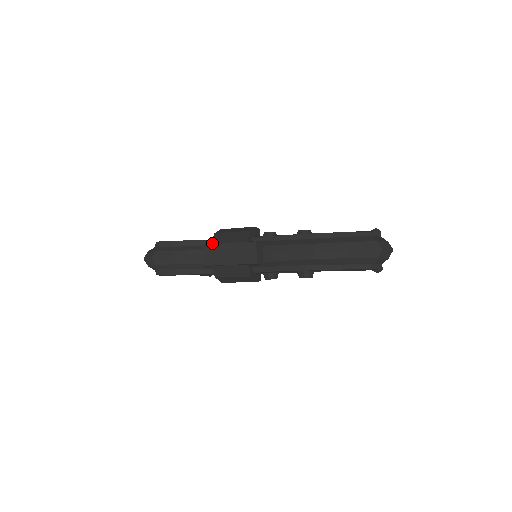
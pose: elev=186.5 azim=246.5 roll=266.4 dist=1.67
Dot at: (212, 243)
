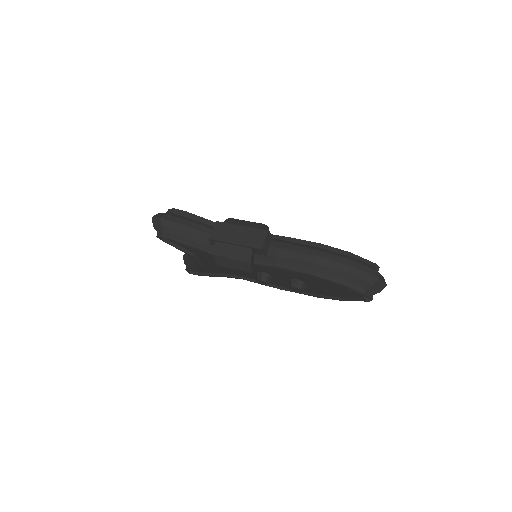
Dot at: (225, 222)
